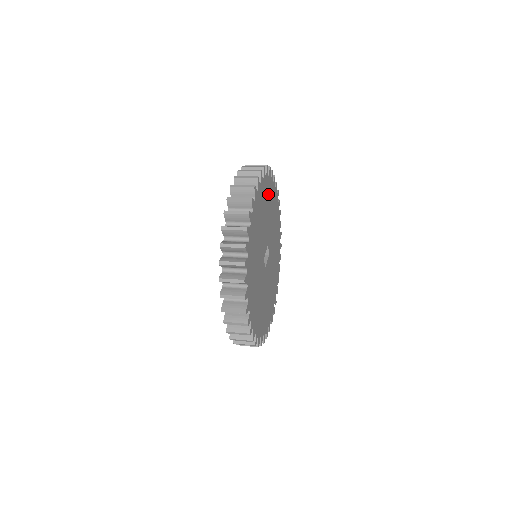
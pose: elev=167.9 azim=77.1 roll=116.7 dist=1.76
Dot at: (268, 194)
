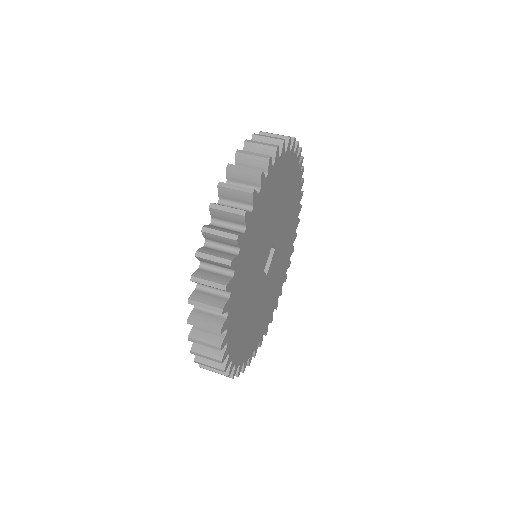
Dot at: (273, 188)
